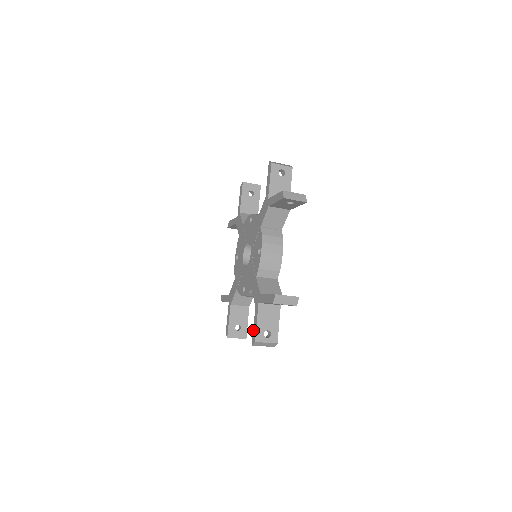
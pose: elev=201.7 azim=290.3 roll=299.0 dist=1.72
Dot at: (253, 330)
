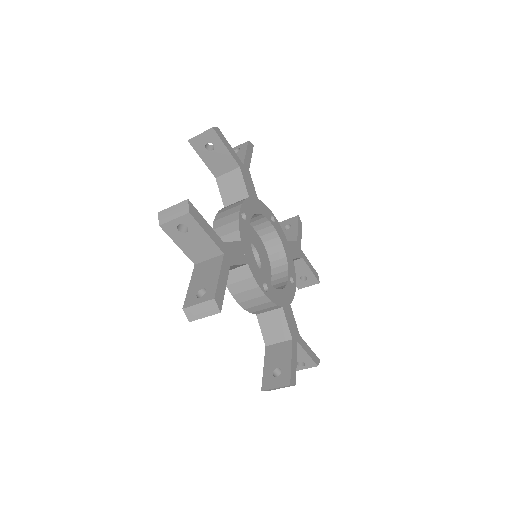
Dot at: occluded
